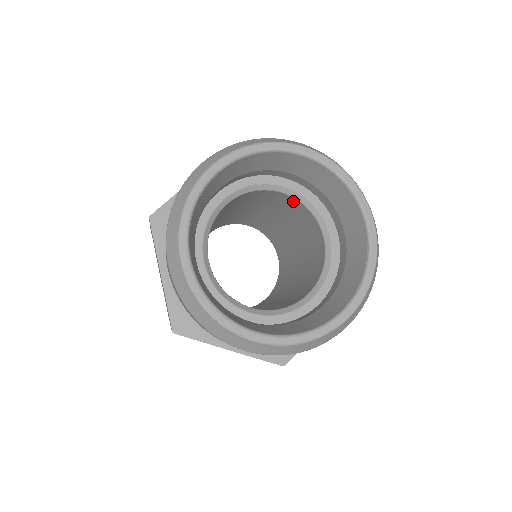
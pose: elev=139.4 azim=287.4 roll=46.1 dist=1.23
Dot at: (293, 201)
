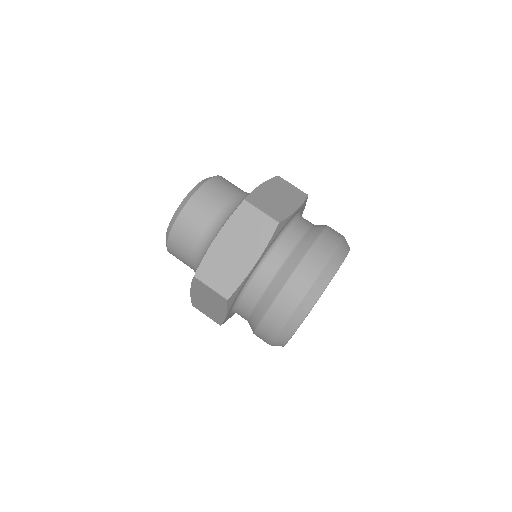
Dot at: occluded
